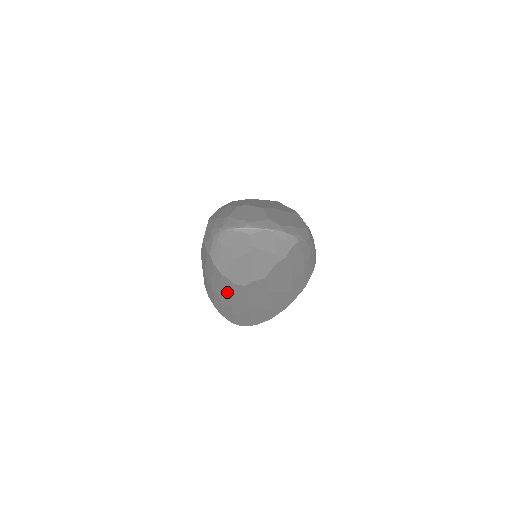
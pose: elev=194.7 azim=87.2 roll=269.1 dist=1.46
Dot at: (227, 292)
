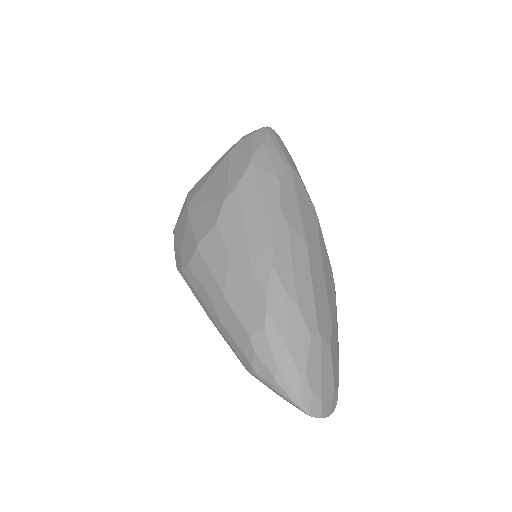
Dot at: occluded
